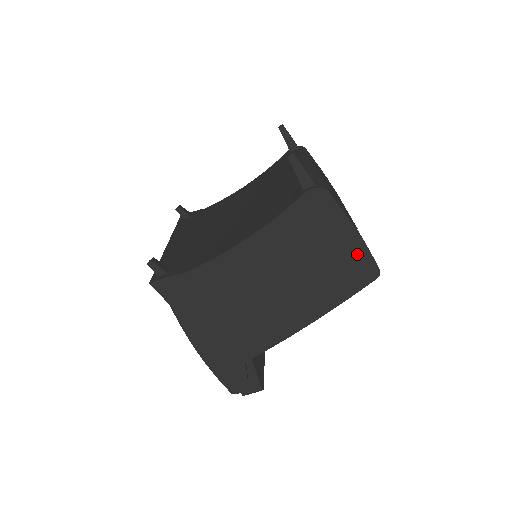
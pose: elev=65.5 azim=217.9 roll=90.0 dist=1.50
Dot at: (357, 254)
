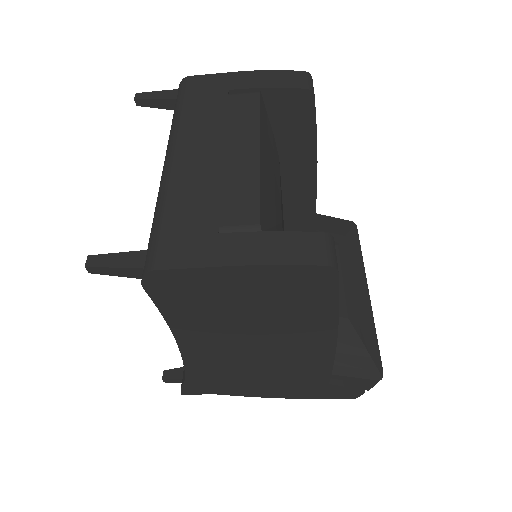
Dot at: (278, 277)
